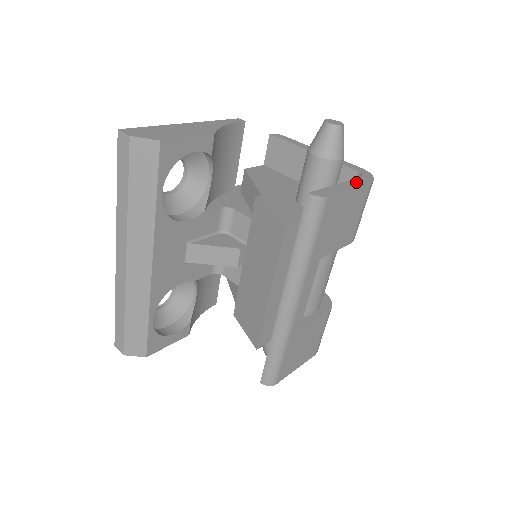
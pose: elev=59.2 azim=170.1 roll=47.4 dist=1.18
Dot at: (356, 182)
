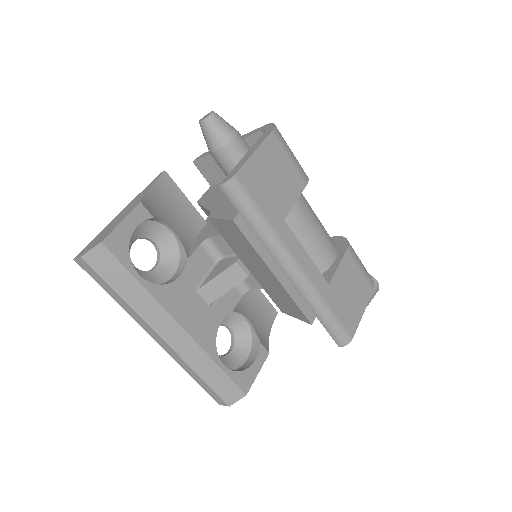
Dot at: (259, 142)
